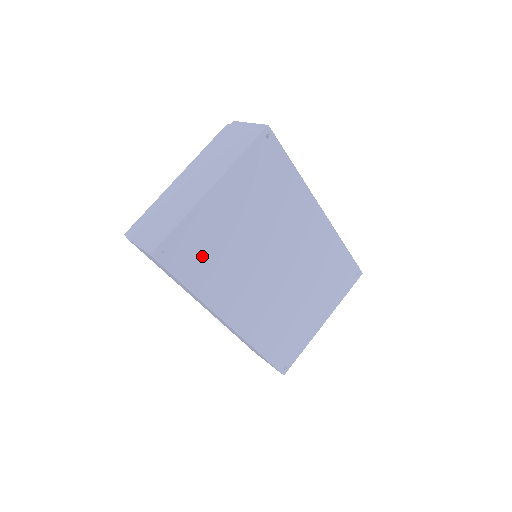
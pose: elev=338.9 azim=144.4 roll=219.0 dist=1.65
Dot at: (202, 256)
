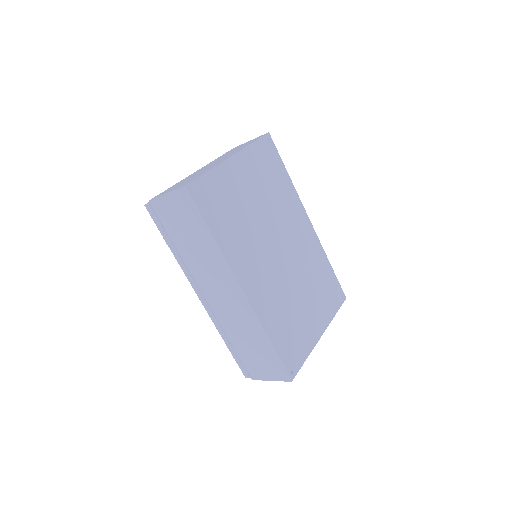
Dot at: (223, 210)
